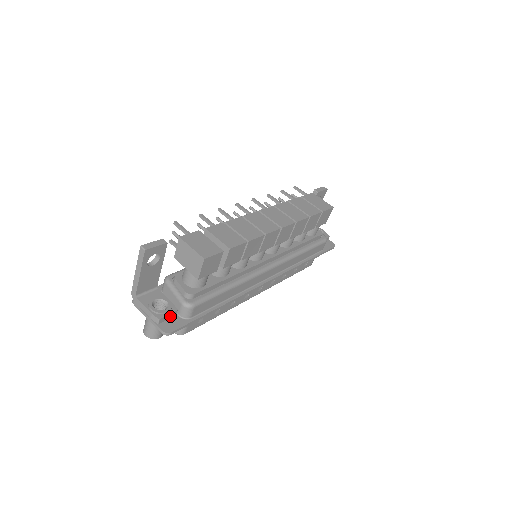
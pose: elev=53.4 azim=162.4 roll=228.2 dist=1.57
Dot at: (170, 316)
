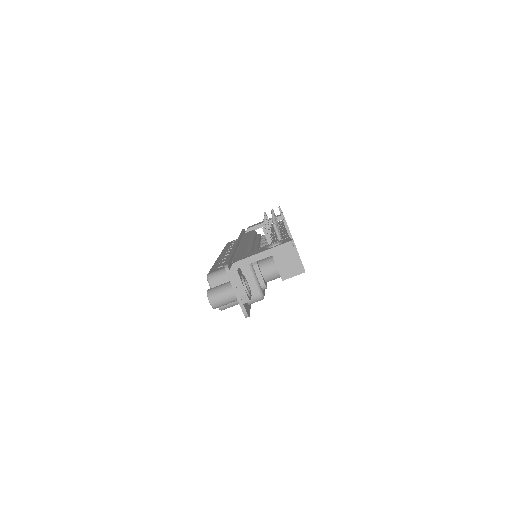
Dot at: occluded
